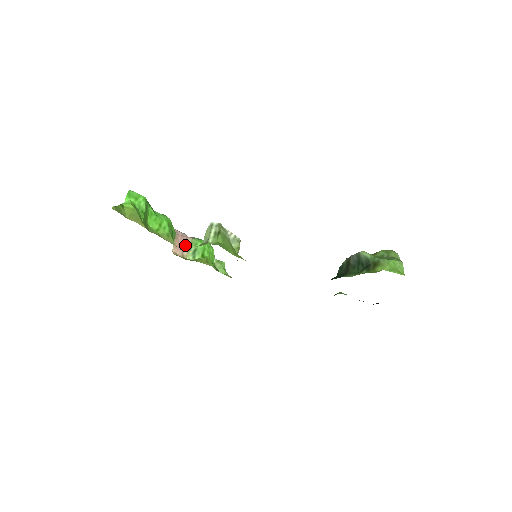
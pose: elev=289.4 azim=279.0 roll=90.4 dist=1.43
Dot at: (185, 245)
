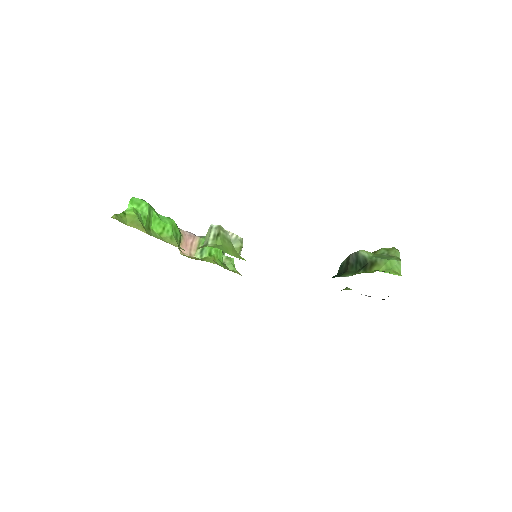
Dot at: (193, 244)
